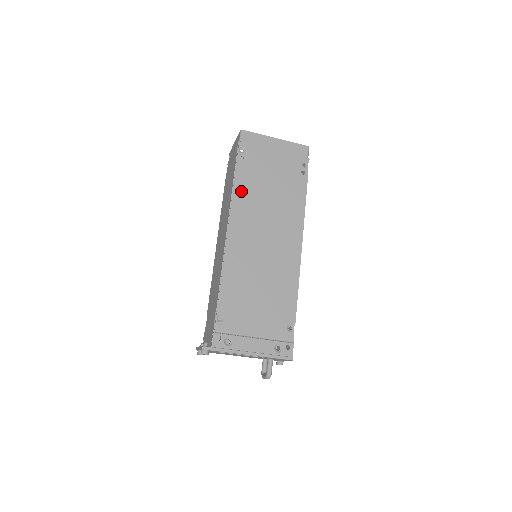
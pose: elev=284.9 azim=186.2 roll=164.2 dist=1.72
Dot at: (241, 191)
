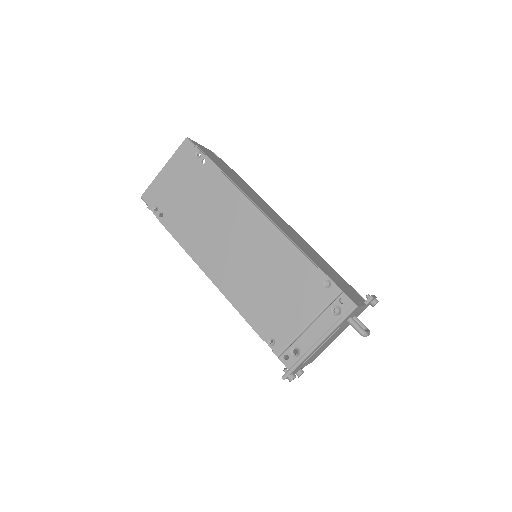
Dot at: (185, 237)
